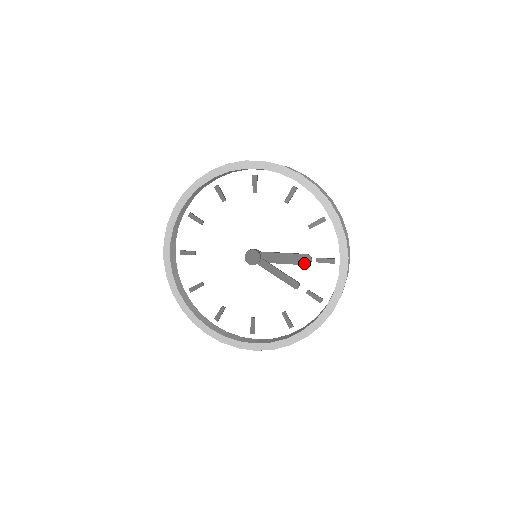
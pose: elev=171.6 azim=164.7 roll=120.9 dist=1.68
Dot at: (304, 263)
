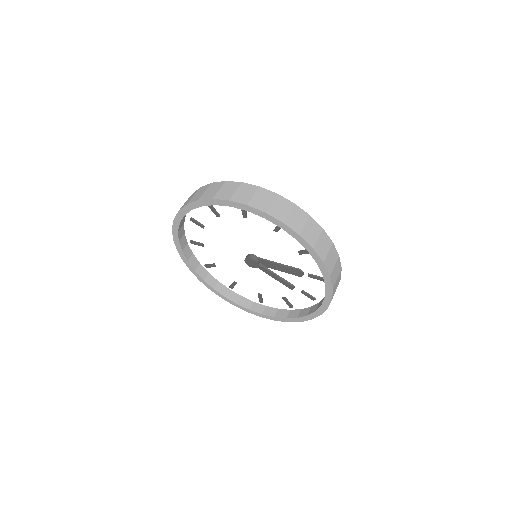
Dot at: (297, 275)
